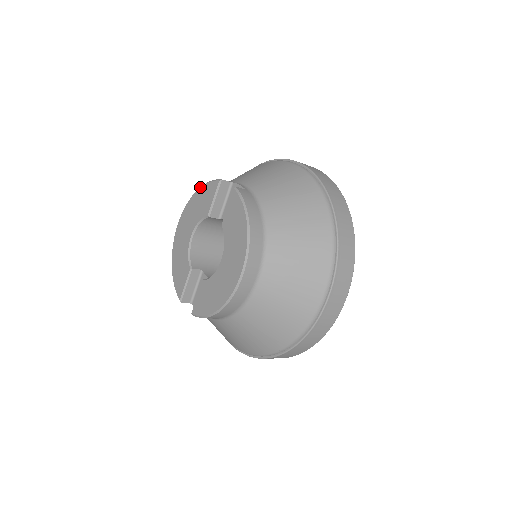
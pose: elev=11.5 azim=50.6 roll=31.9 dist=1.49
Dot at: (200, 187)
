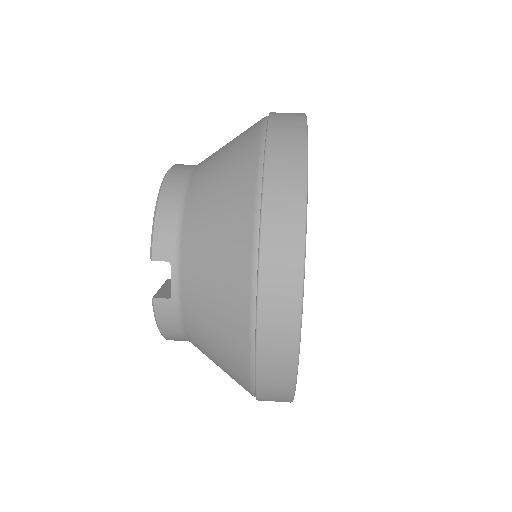
Dot at: (155, 206)
